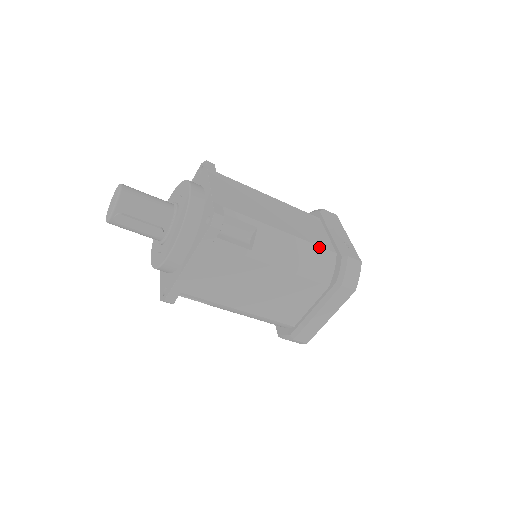
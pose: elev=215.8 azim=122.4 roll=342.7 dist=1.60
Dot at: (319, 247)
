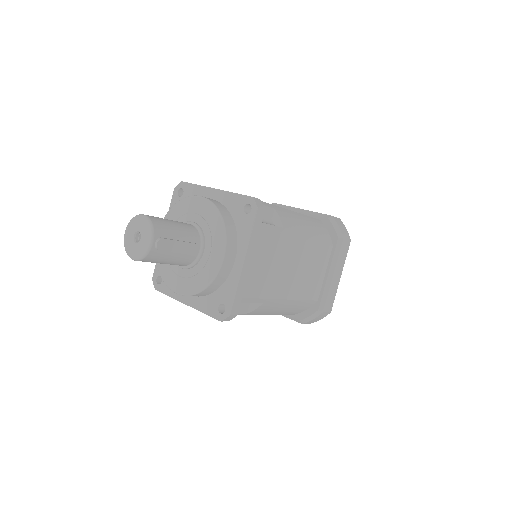
Dot at: (310, 217)
